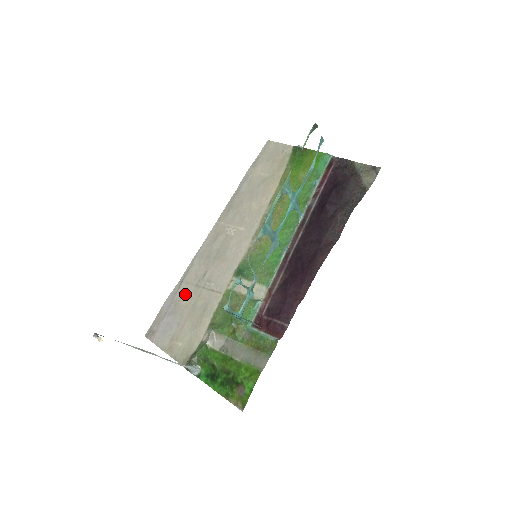
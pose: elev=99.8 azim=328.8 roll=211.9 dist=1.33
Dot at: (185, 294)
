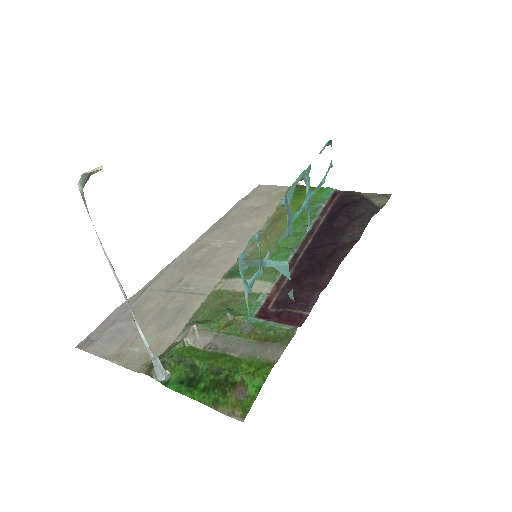
Dot at: (149, 299)
